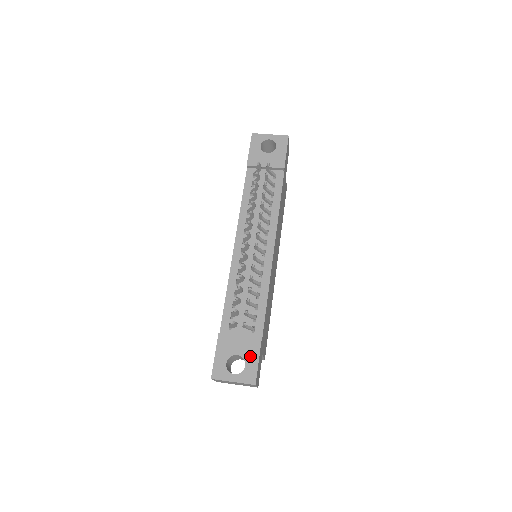
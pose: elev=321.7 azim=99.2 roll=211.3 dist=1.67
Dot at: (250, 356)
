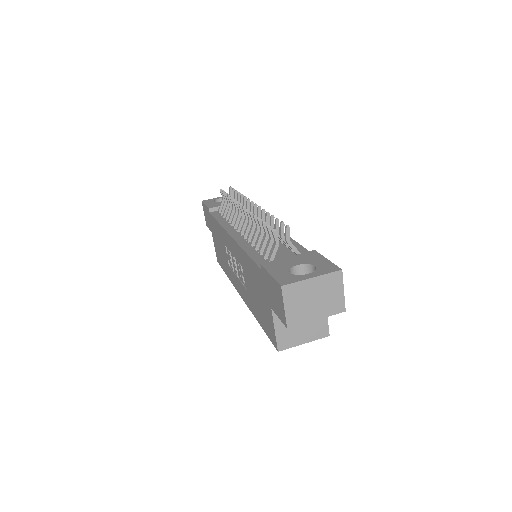
Dot at: (313, 260)
